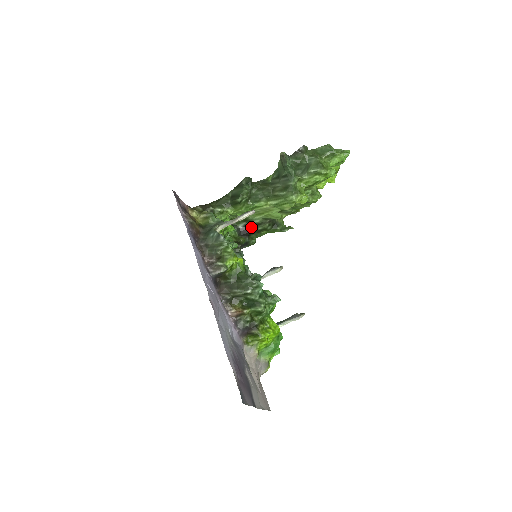
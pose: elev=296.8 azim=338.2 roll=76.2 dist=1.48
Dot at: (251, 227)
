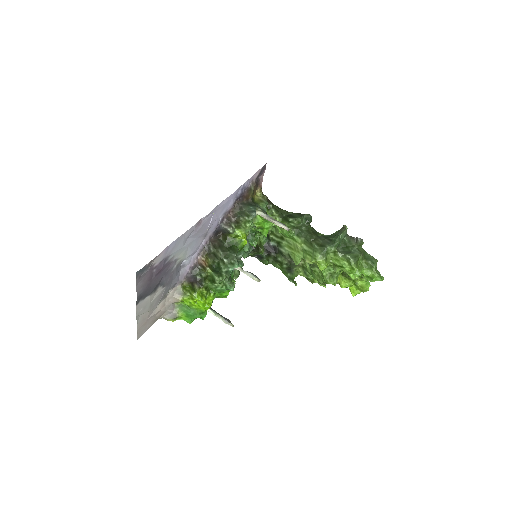
Dot at: (276, 251)
